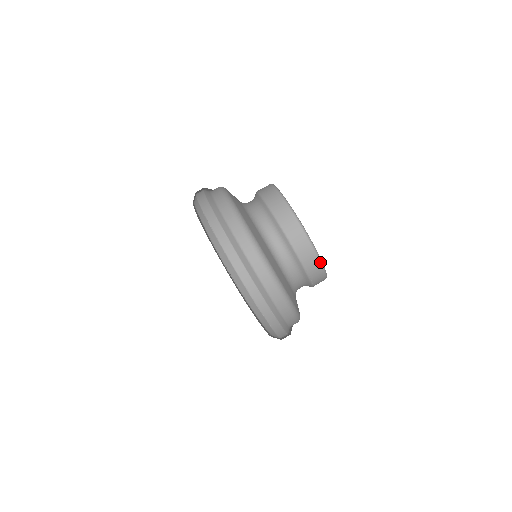
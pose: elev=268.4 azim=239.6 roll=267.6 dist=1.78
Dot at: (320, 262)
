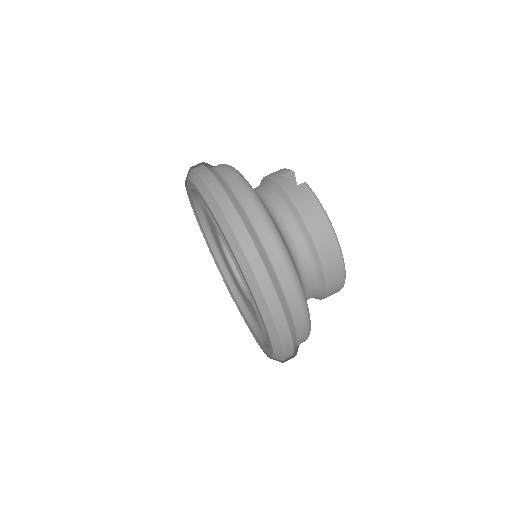
Dot at: occluded
